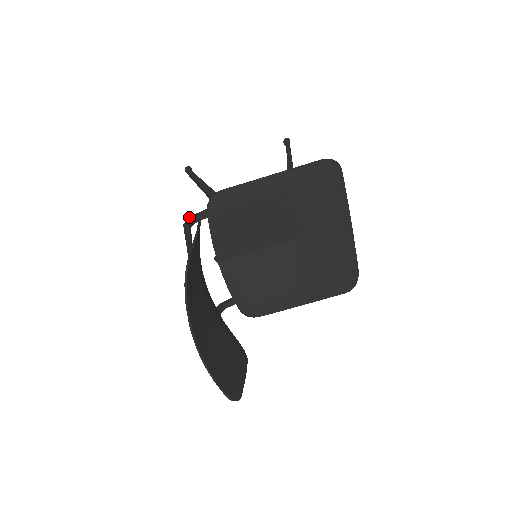
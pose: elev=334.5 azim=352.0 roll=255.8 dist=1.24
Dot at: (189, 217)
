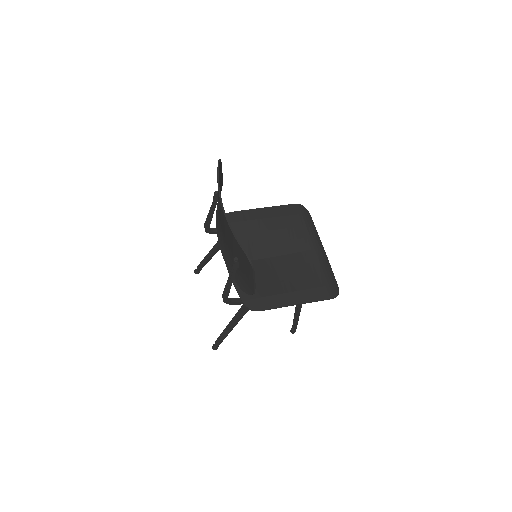
Dot at: occluded
